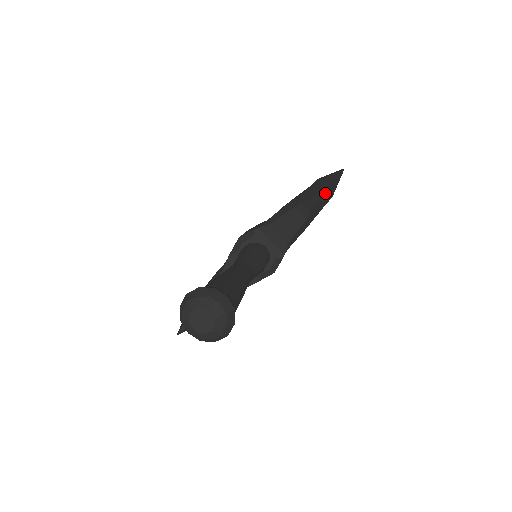
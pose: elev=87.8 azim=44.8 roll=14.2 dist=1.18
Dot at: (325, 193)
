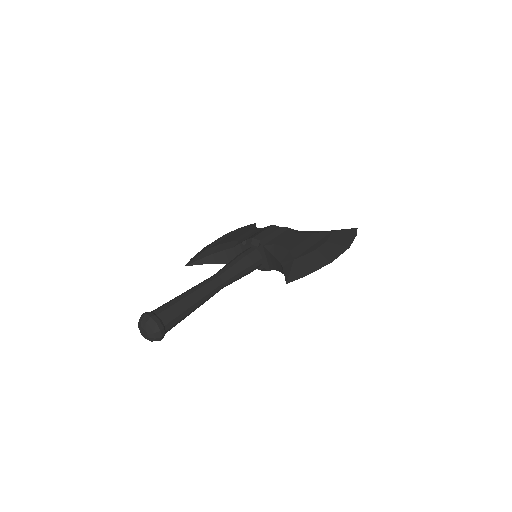
Dot at: (290, 281)
